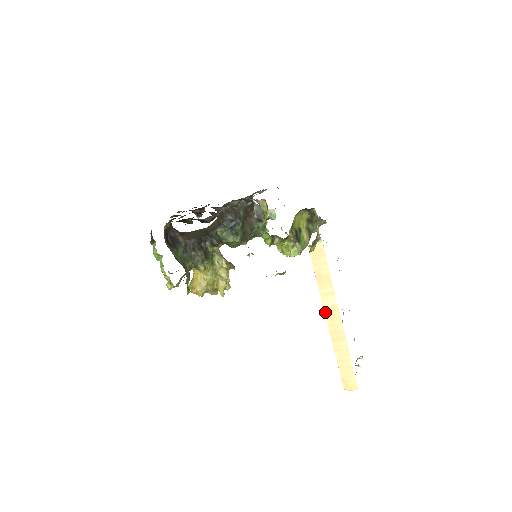
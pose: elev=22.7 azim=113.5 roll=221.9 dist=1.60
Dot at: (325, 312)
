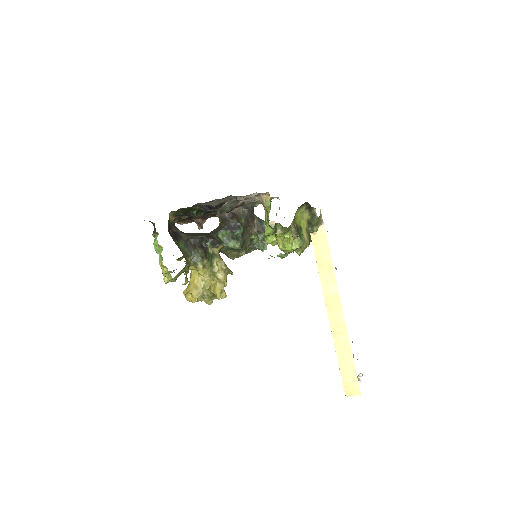
Dot at: (326, 303)
